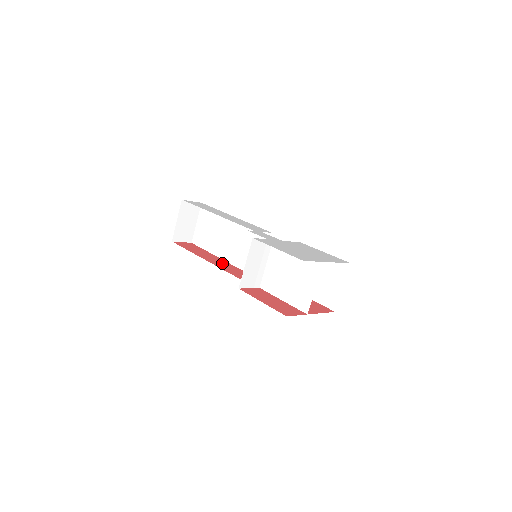
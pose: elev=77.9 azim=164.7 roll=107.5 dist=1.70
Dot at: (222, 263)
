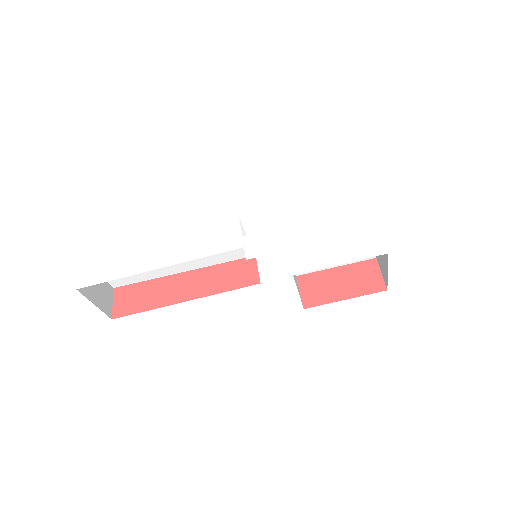
Dot at: (199, 281)
